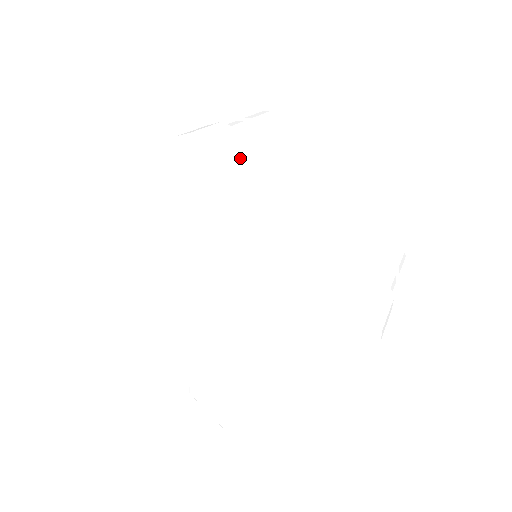
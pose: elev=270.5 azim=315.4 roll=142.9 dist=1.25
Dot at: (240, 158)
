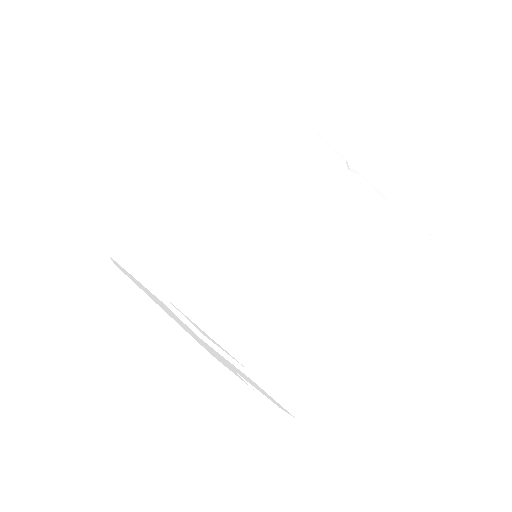
Dot at: occluded
